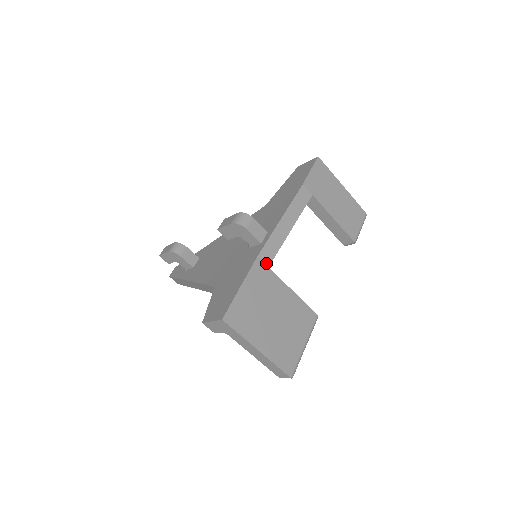
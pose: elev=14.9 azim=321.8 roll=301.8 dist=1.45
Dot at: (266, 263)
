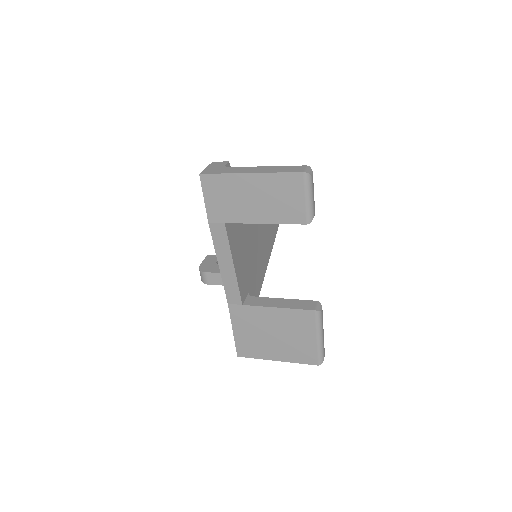
Dot at: (238, 303)
